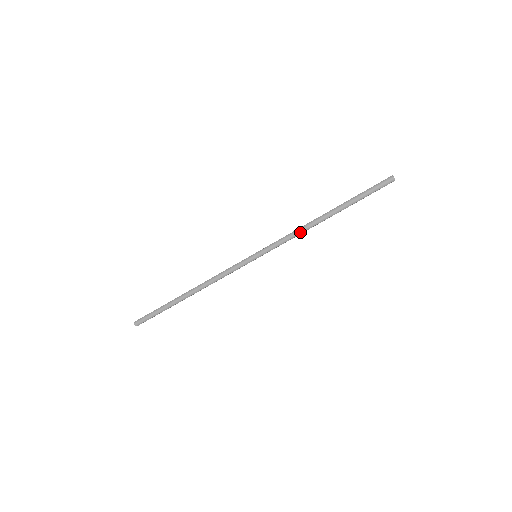
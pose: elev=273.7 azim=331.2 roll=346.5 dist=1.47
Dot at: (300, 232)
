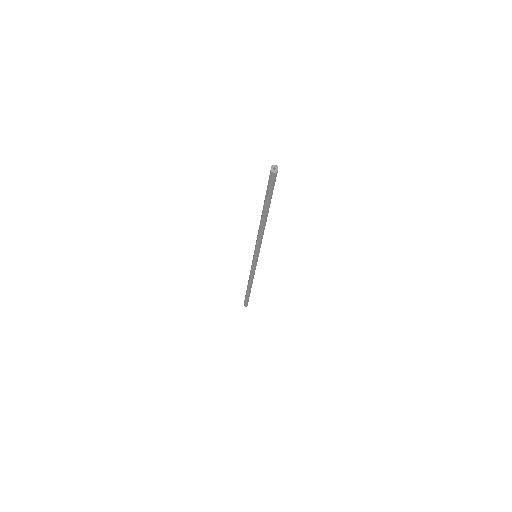
Dot at: (261, 236)
